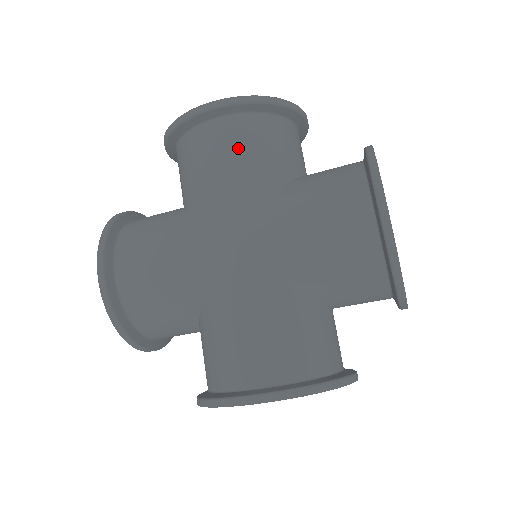
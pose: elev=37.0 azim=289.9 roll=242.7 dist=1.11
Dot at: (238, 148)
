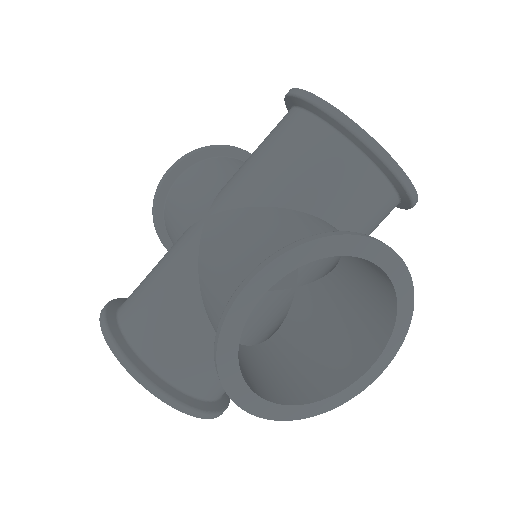
Dot at: (197, 176)
